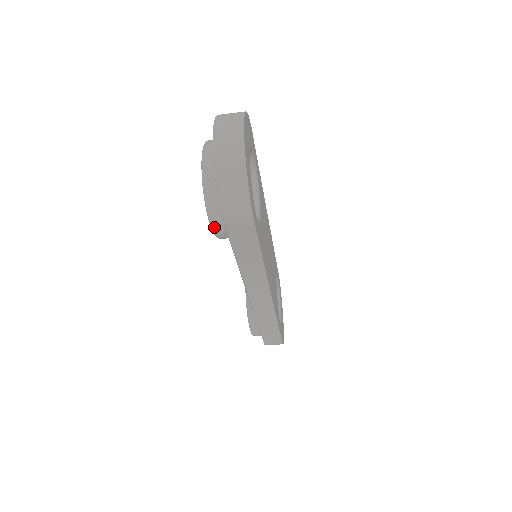
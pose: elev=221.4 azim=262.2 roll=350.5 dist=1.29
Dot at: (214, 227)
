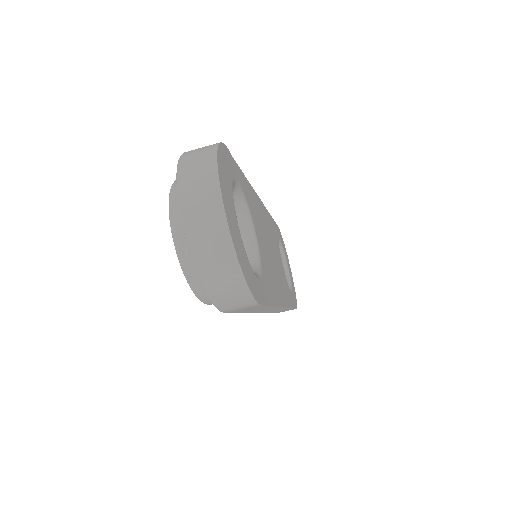
Dot at: (208, 304)
